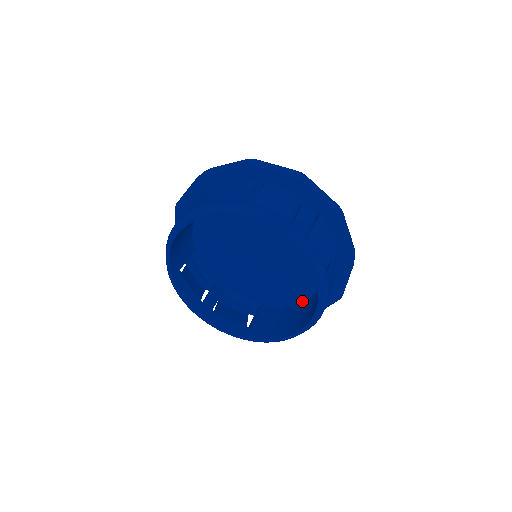
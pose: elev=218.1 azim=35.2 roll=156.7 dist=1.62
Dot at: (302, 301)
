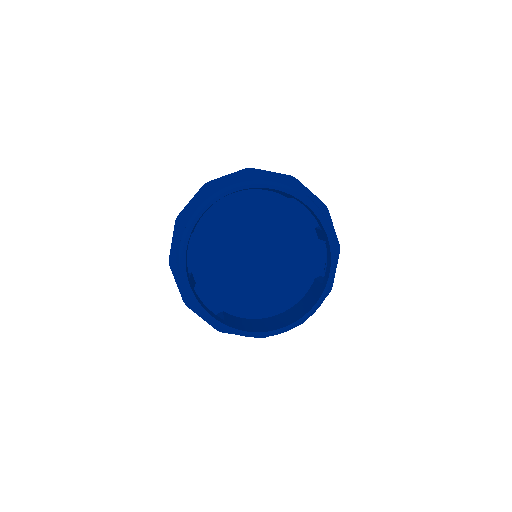
Dot at: (266, 317)
